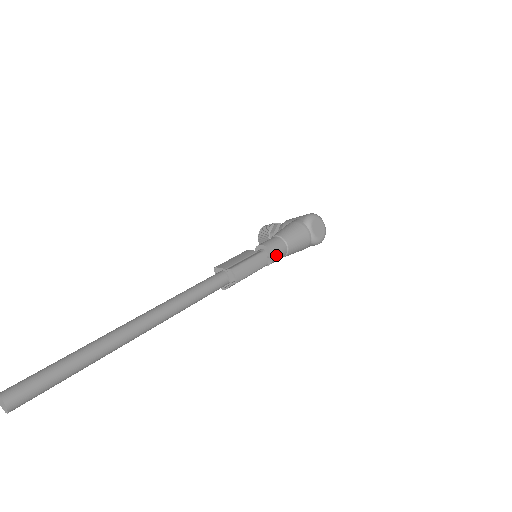
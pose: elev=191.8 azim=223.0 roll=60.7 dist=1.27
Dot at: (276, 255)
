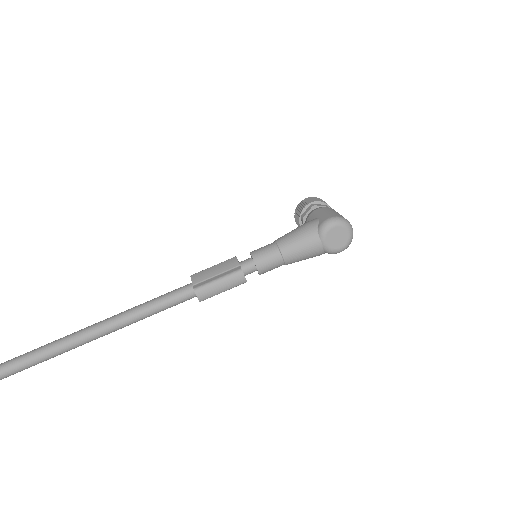
Dot at: (265, 269)
